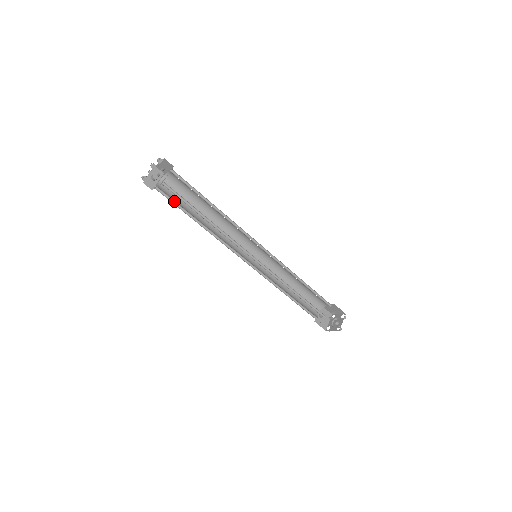
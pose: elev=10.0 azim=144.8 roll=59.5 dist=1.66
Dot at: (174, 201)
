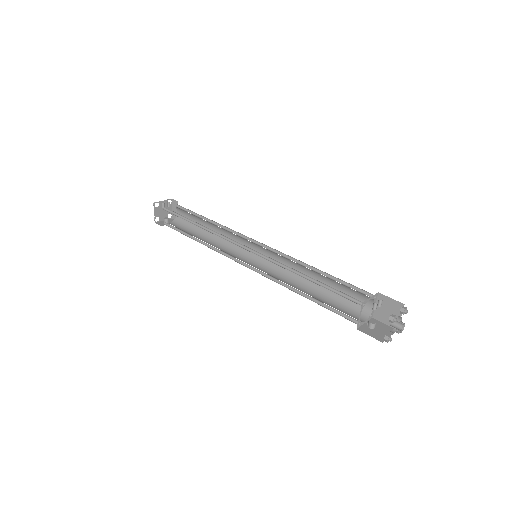
Dot at: (178, 230)
